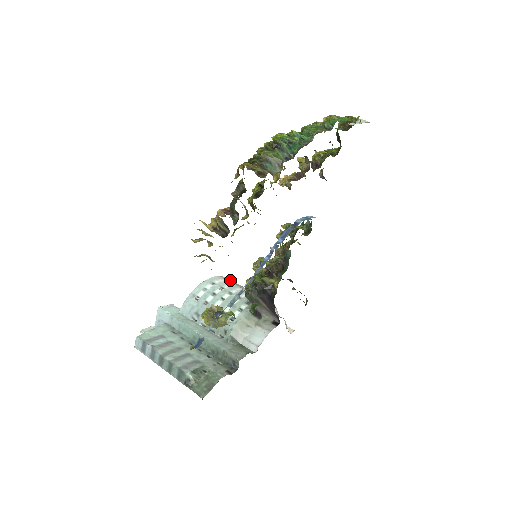
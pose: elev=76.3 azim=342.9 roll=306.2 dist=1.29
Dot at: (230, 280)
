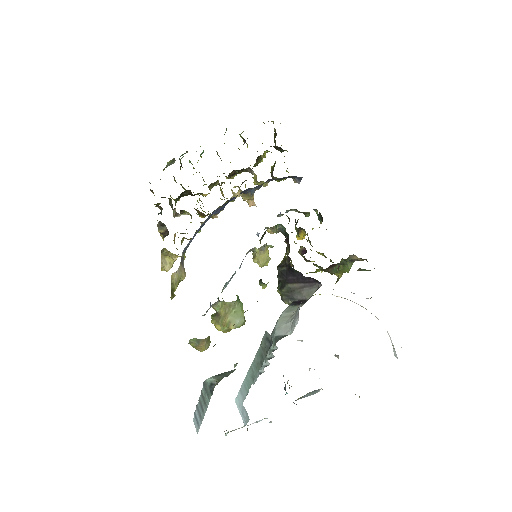
Dot at: occluded
